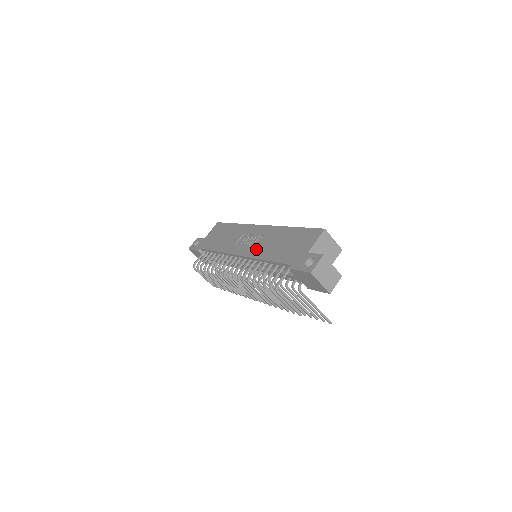
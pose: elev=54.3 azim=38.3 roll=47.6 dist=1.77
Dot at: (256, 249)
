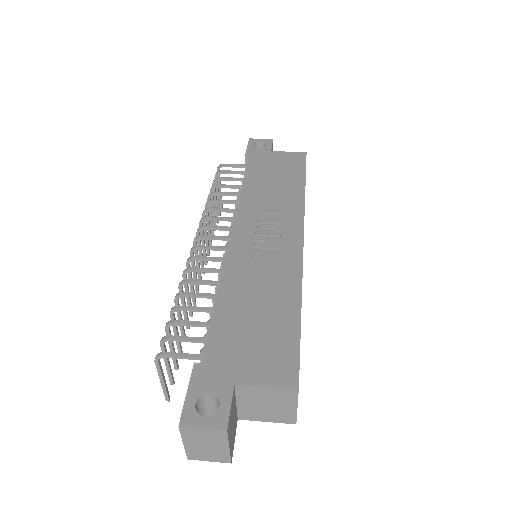
Dot at: (245, 260)
